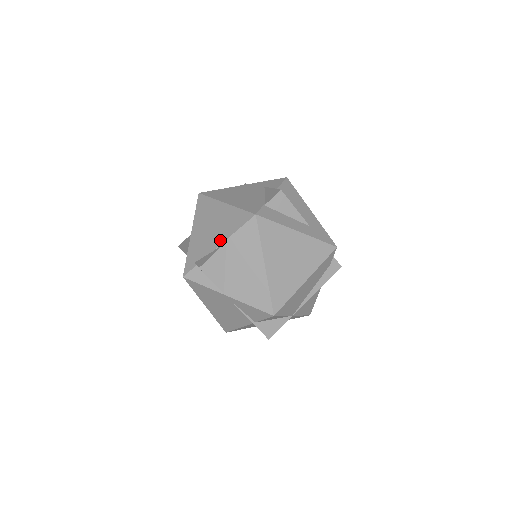
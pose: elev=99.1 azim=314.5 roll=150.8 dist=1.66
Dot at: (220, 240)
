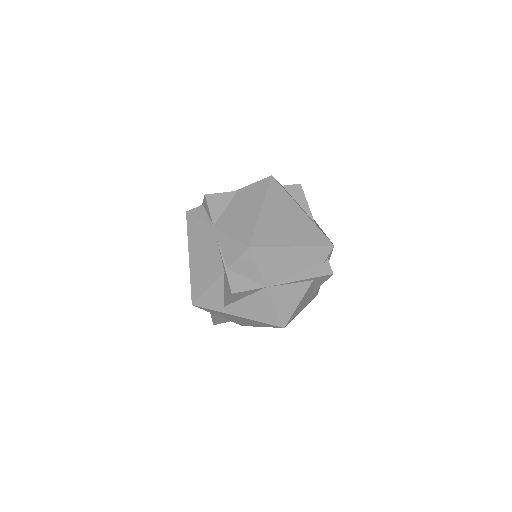
Dot at: occluded
